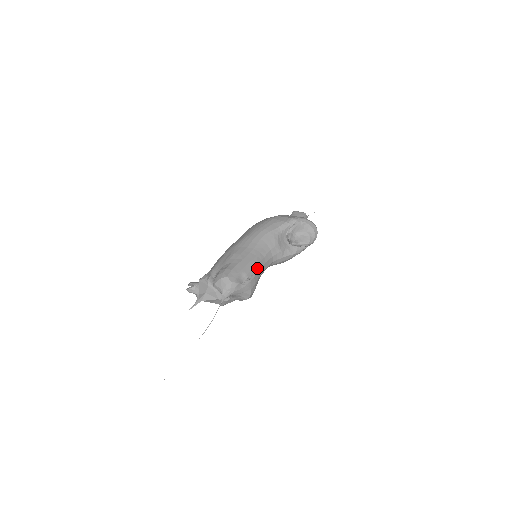
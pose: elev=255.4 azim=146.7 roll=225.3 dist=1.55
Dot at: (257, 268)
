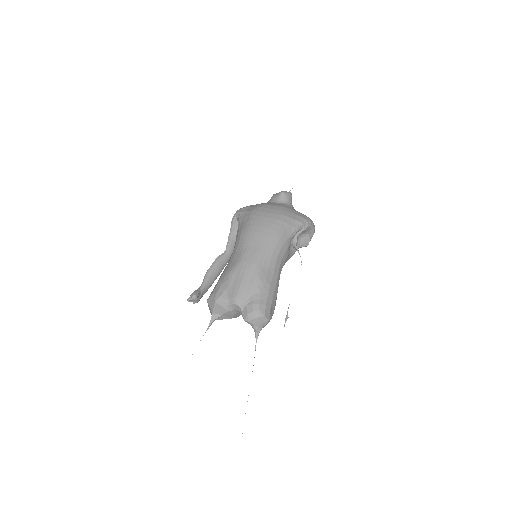
Dot at: occluded
